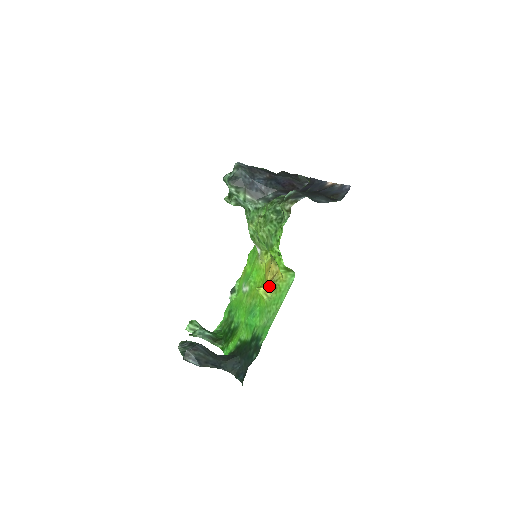
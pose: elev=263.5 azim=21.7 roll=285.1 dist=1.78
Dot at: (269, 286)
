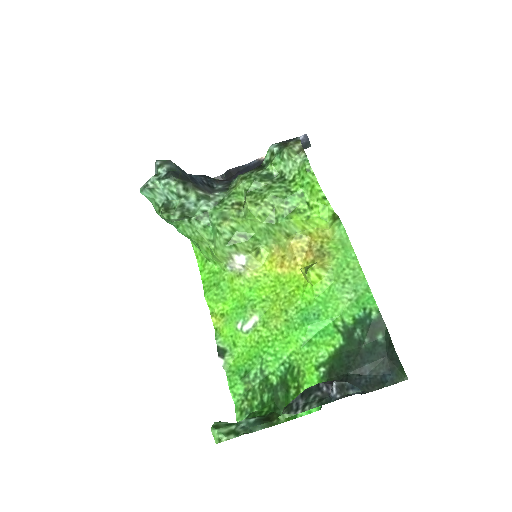
Dot at: (318, 258)
